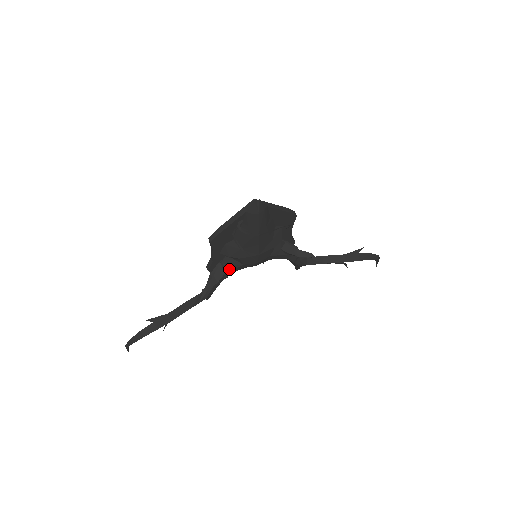
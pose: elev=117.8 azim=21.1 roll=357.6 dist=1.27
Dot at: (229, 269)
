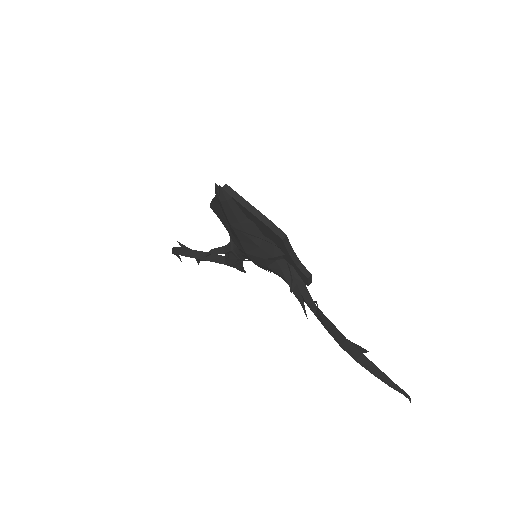
Dot at: (237, 250)
